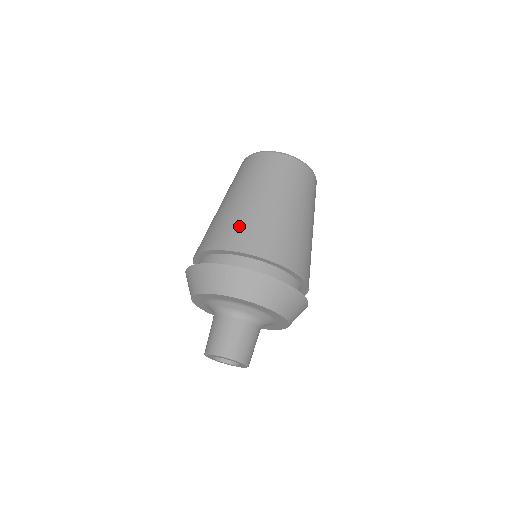
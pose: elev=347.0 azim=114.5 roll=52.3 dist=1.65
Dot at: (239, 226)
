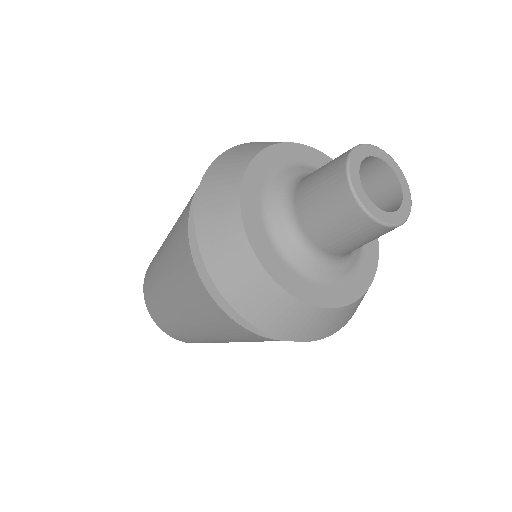
Dot at: occluded
